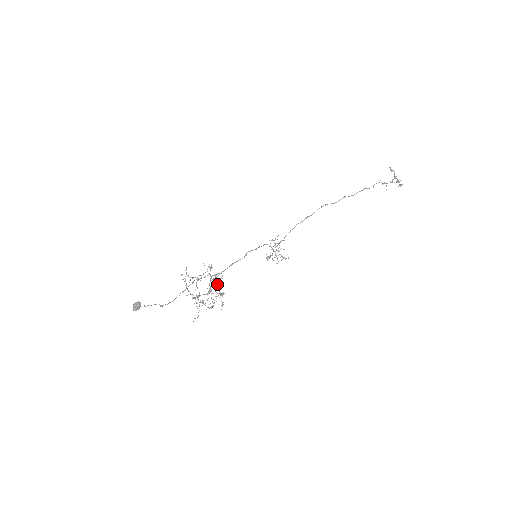
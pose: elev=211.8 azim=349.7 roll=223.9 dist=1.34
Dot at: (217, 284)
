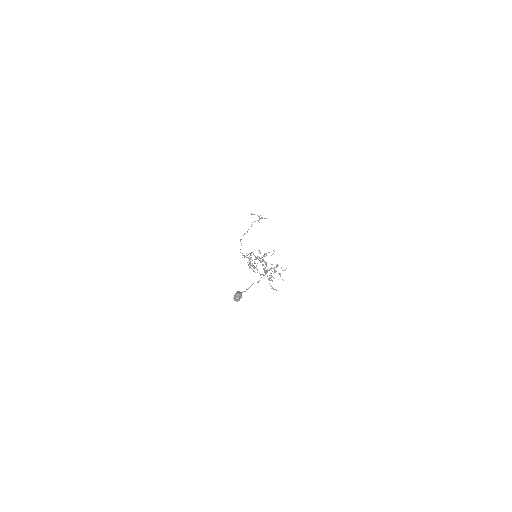
Dot at: occluded
